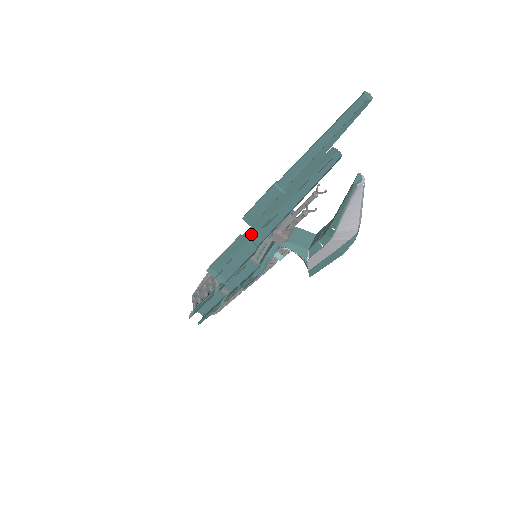
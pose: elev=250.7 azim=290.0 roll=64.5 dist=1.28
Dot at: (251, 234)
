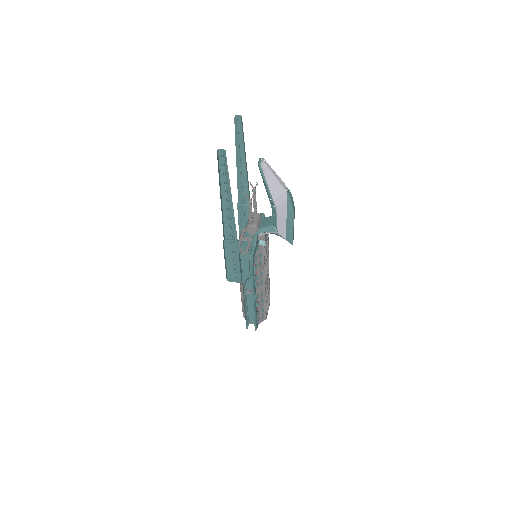
Dot at: (229, 235)
